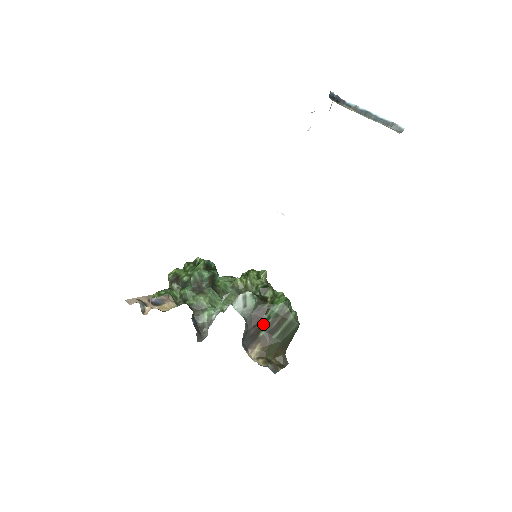
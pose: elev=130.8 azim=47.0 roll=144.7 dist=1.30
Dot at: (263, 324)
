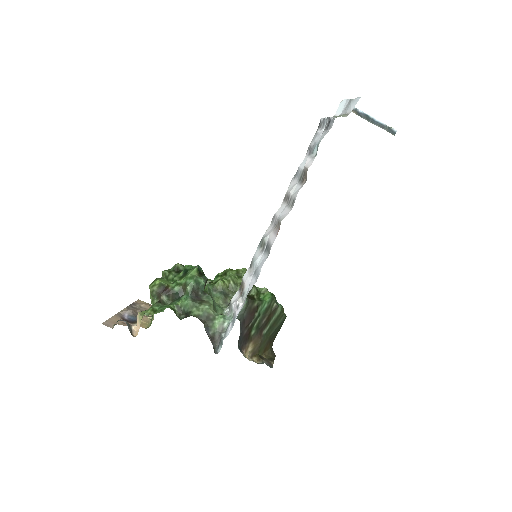
Dot at: (254, 322)
